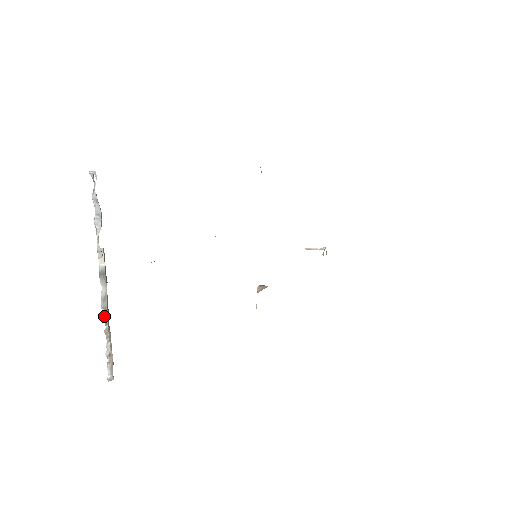
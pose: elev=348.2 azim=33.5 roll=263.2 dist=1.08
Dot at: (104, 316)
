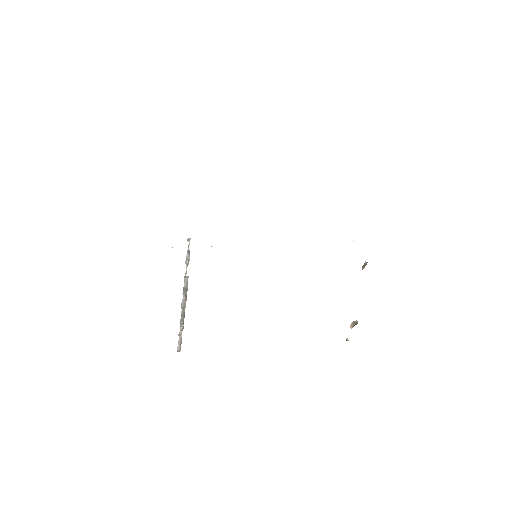
Dot at: (181, 312)
